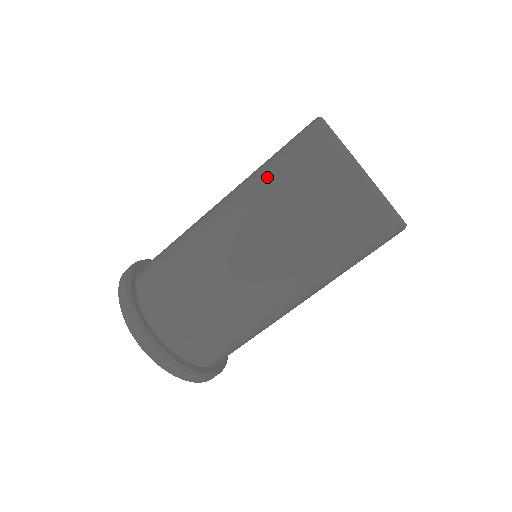
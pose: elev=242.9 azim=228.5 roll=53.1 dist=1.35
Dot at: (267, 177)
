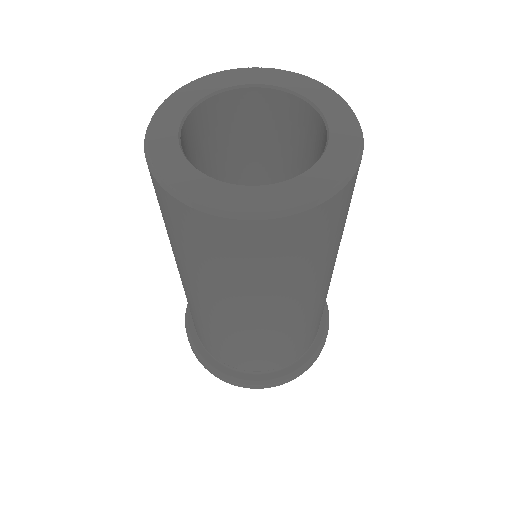
Dot at: (197, 268)
